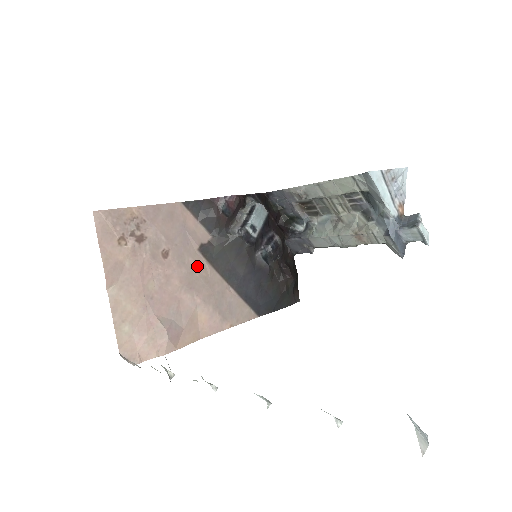
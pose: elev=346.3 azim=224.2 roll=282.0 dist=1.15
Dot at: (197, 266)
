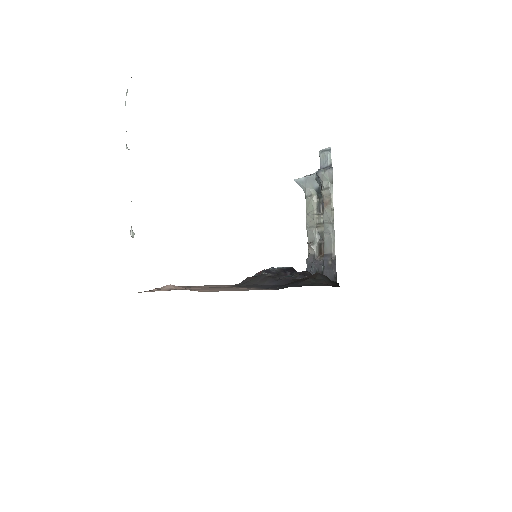
Dot at: occluded
